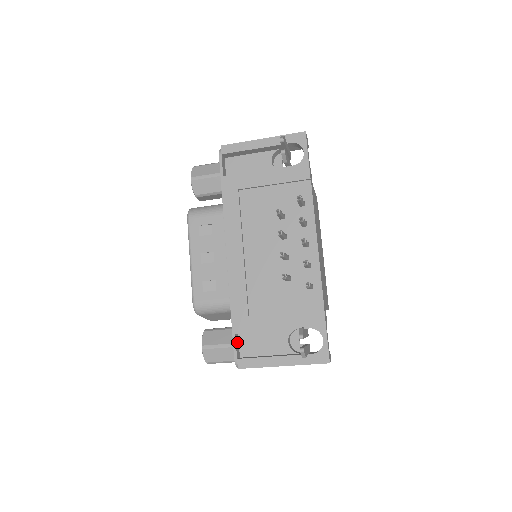
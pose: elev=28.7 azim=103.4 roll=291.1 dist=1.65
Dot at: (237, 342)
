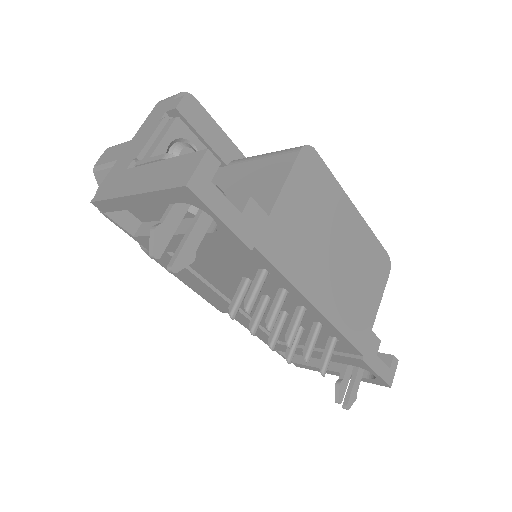
Dot at: occluded
